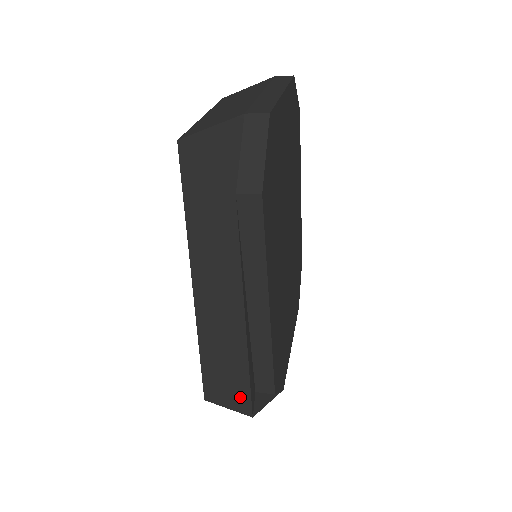
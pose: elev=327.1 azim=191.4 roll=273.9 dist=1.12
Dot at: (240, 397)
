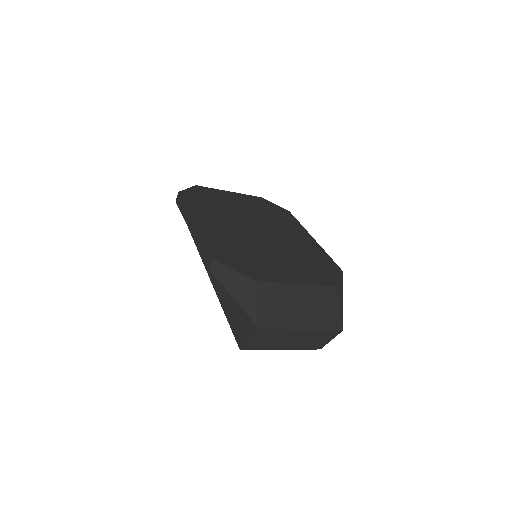
Dot at: (247, 320)
